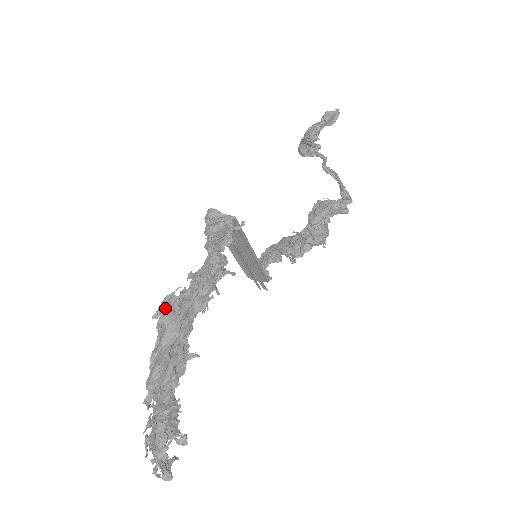
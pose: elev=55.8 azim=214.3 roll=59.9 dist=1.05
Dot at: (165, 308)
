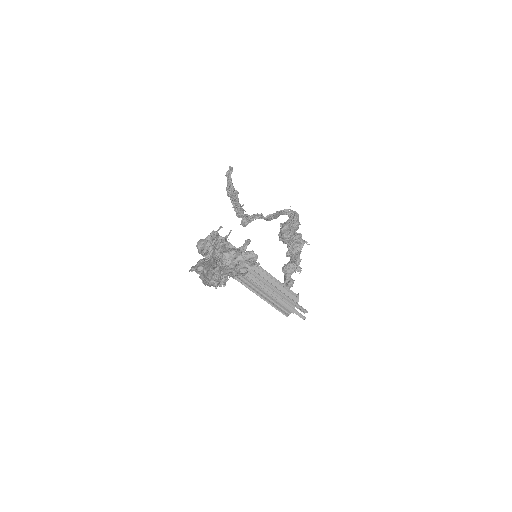
Dot at: occluded
